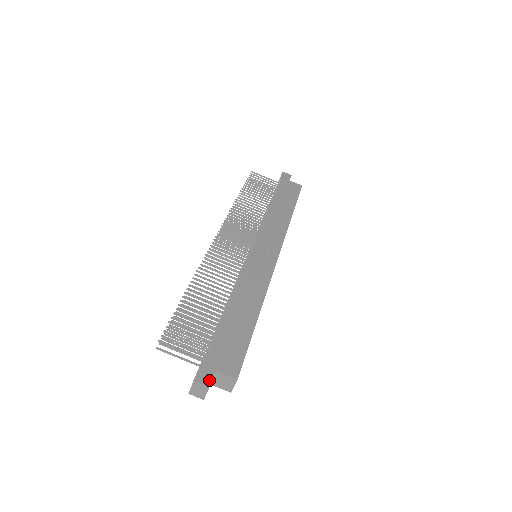
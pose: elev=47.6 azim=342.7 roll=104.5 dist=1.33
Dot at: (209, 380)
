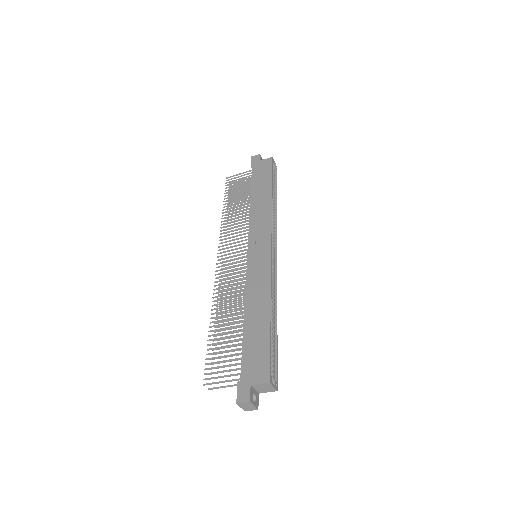
Dot at: (248, 396)
